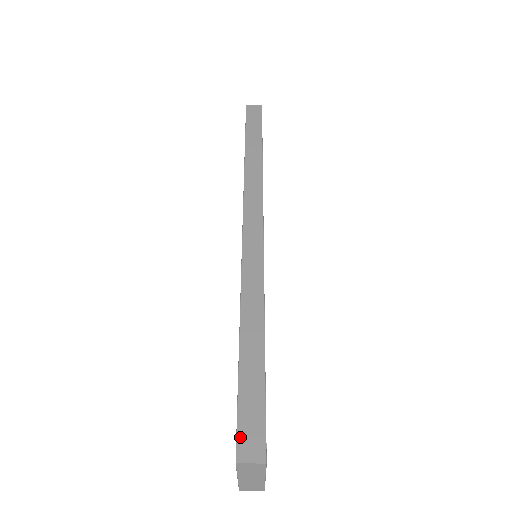
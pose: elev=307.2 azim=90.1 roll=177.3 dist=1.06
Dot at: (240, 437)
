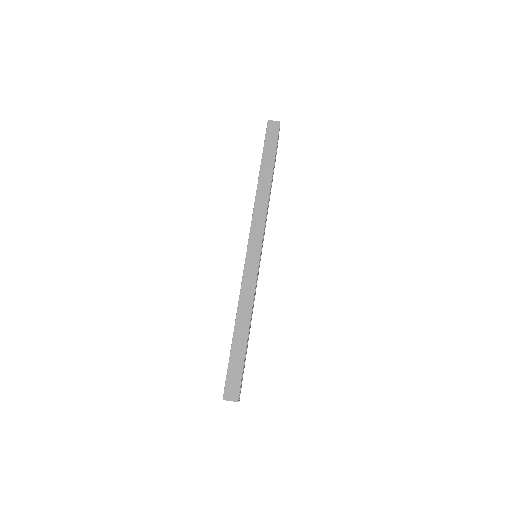
Dot at: (227, 387)
